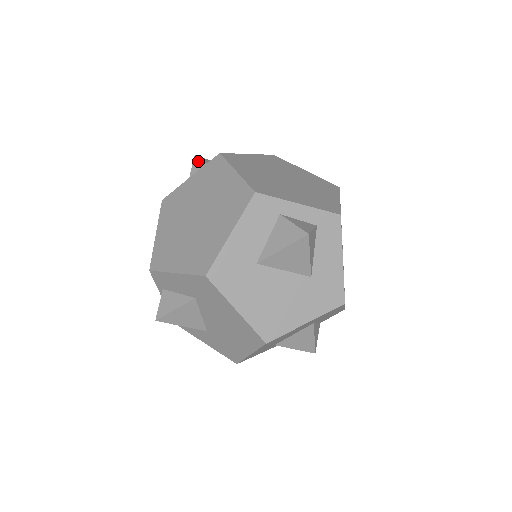
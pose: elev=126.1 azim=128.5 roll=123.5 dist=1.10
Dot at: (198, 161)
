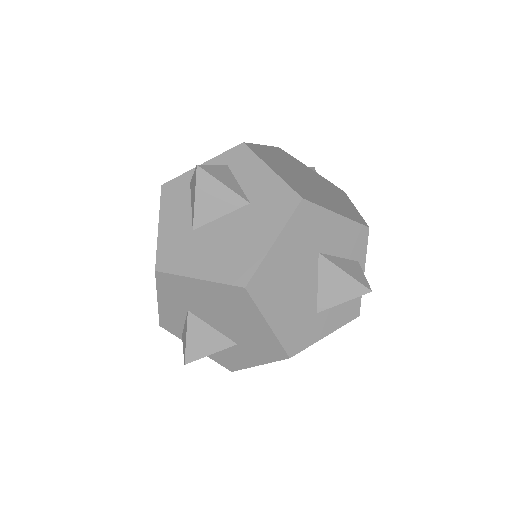
Dot at: occluded
